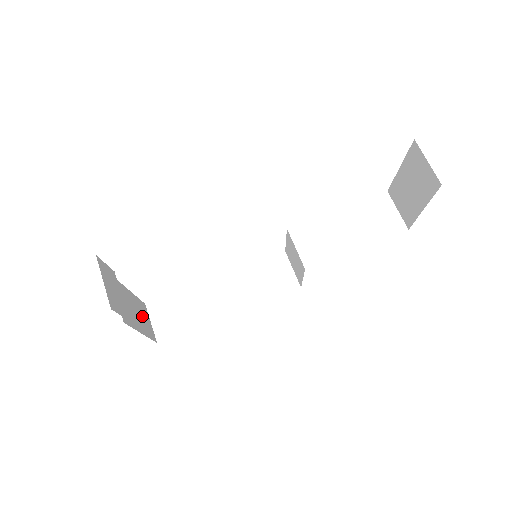
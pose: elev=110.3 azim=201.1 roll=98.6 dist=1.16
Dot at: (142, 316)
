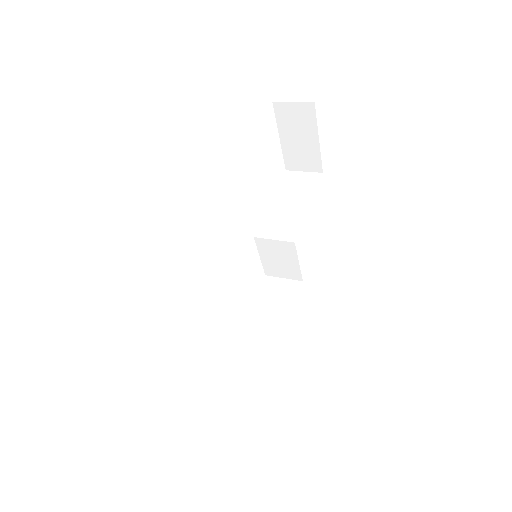
Dot at: occluded
